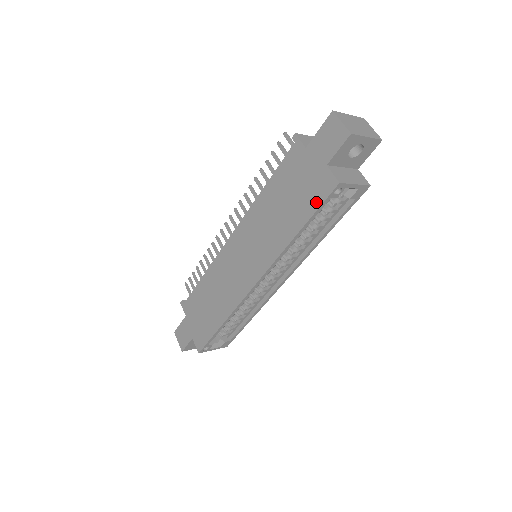
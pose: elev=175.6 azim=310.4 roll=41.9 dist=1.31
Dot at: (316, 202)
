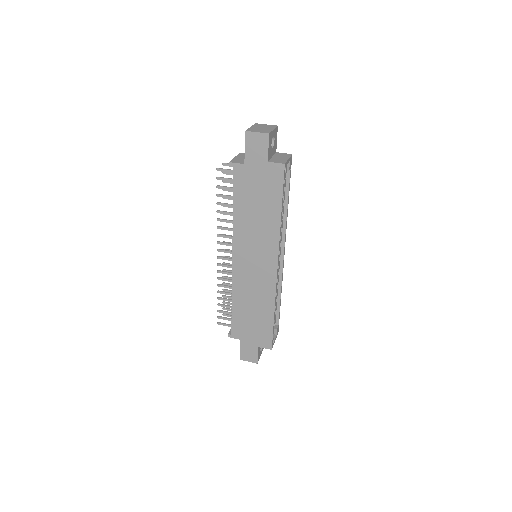
Dot at: (278, 186)
